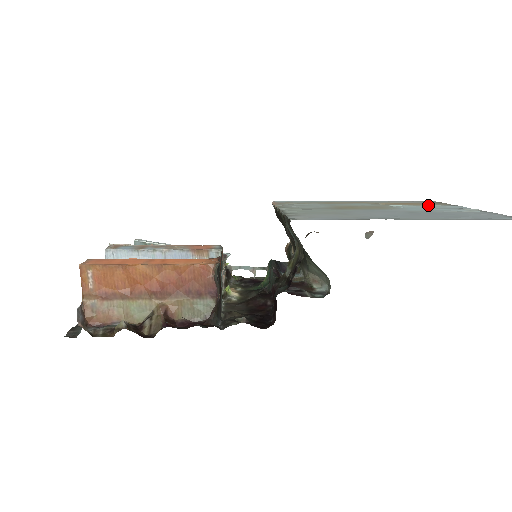
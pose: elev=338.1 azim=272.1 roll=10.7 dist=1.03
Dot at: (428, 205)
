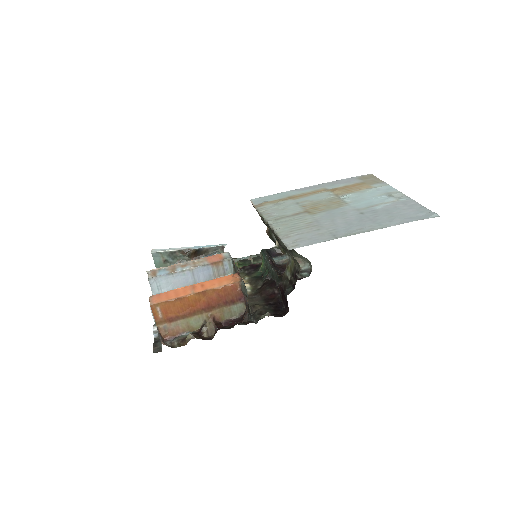
Dot at: (367, 190)
